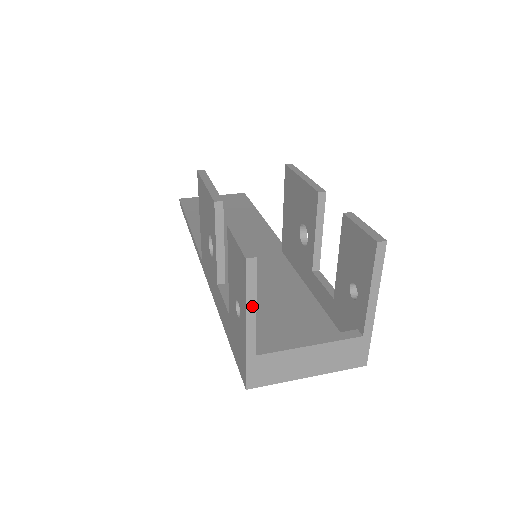
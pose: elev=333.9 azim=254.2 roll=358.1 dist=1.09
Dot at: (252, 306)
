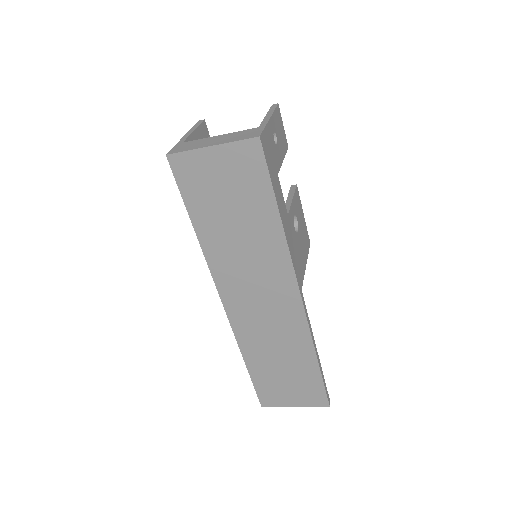
Dot at: (193, 130)
